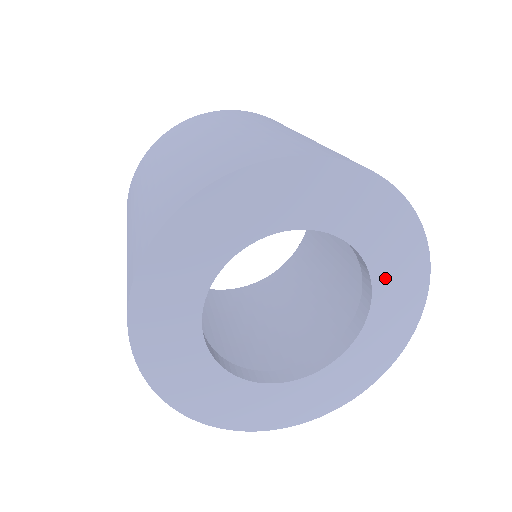
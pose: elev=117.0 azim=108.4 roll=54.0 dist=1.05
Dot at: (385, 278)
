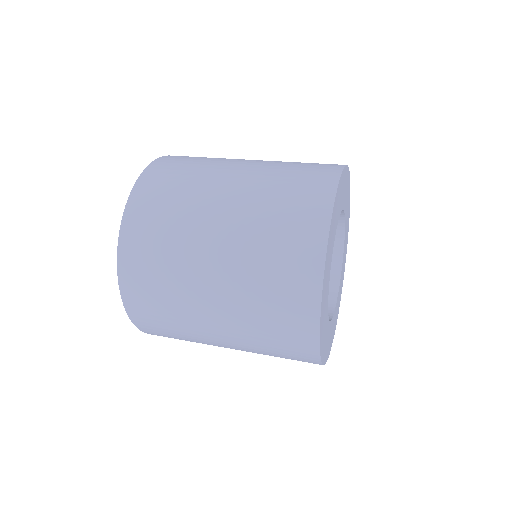
Dot at: occluded
